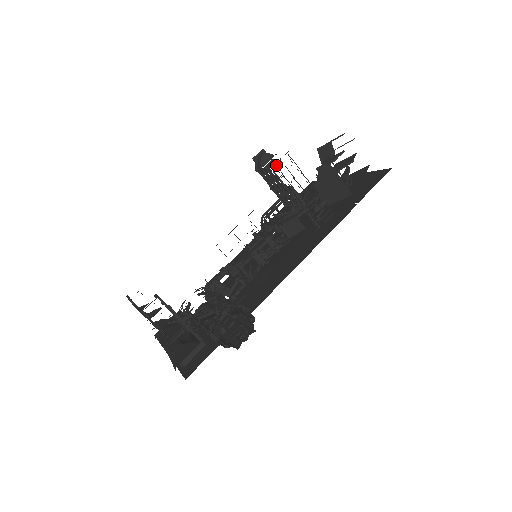
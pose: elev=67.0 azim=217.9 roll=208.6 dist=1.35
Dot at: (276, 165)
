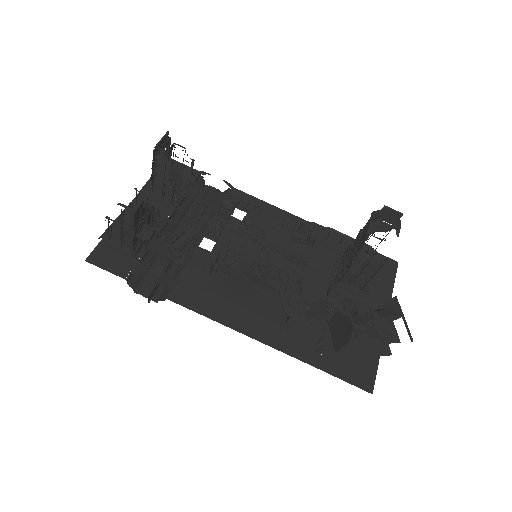
Dot at: occluded
